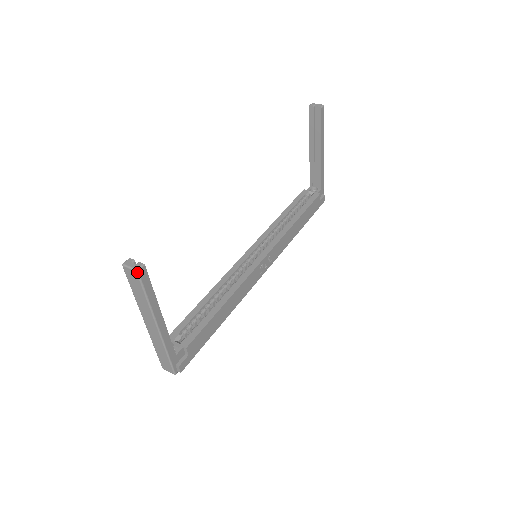
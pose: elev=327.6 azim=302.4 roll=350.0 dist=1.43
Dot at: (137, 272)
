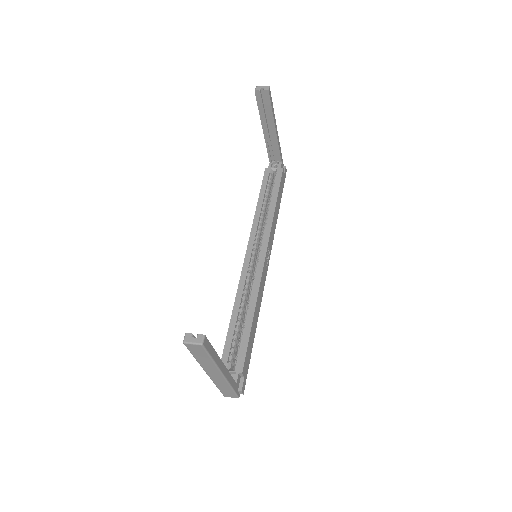
Dot at: (202, 345)
